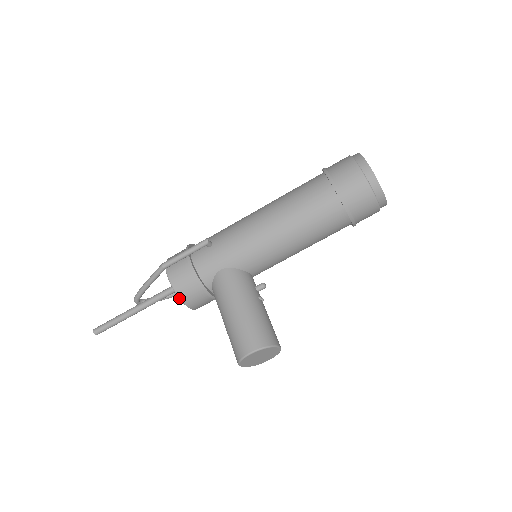
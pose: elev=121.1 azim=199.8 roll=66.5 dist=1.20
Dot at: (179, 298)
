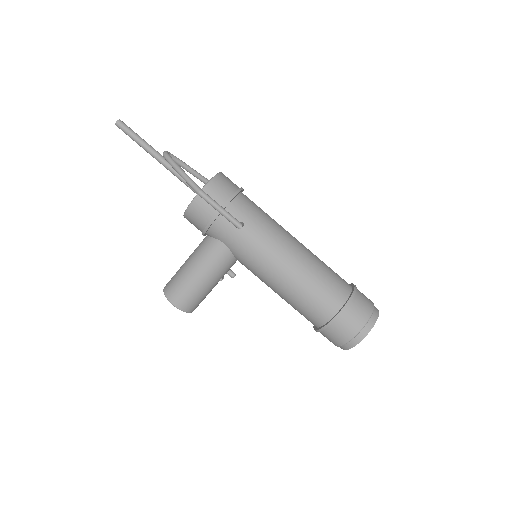
Dot at: (184, 214)
